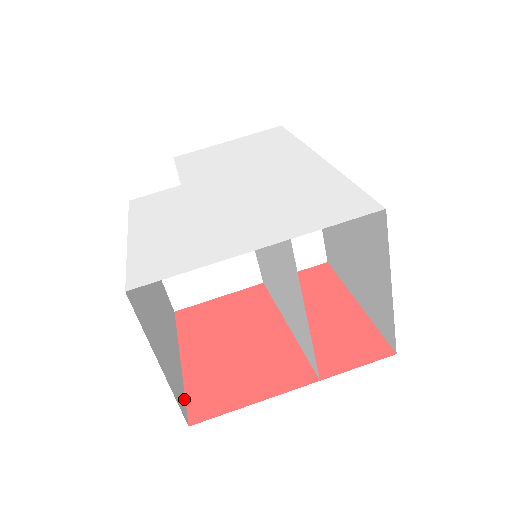
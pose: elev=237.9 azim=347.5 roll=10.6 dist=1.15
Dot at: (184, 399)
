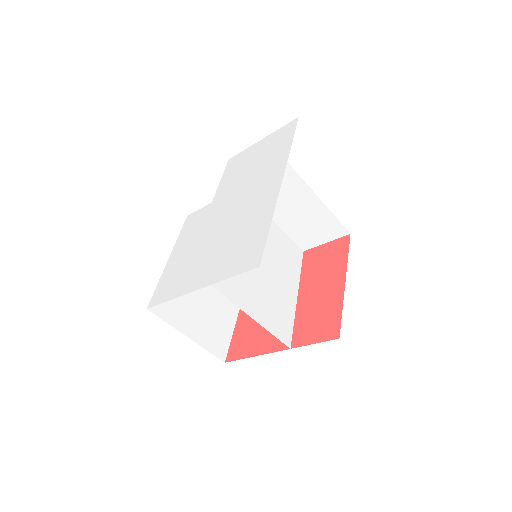
Dot at: (228, 344)
